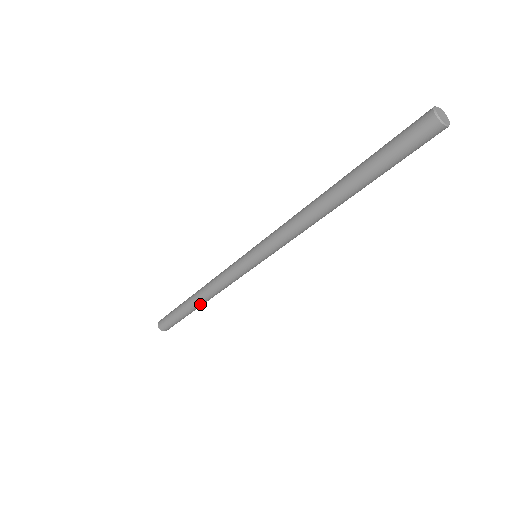
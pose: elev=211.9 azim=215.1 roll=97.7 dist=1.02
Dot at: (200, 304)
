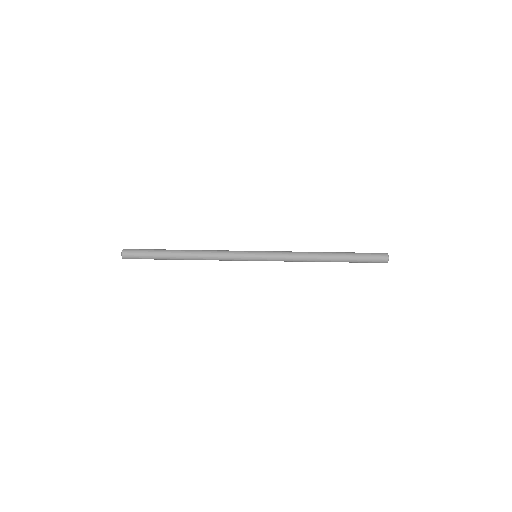
Dot at: (185, 255)
